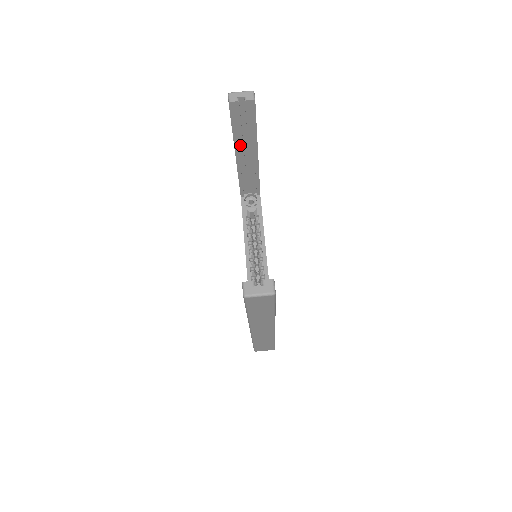
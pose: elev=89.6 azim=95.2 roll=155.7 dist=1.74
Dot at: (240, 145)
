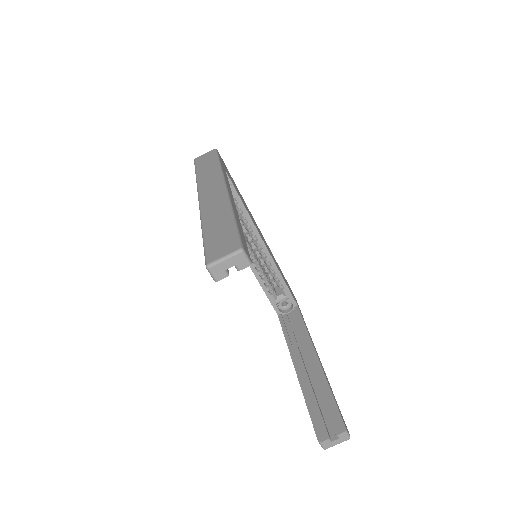
Dot at: occluded
